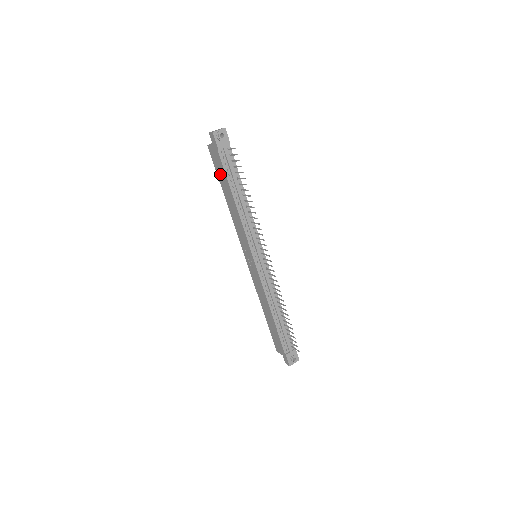
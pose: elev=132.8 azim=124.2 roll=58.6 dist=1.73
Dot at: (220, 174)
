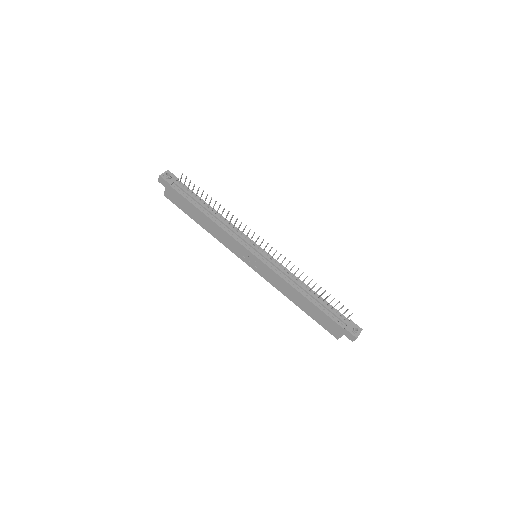
Dot at: (185, 208)
